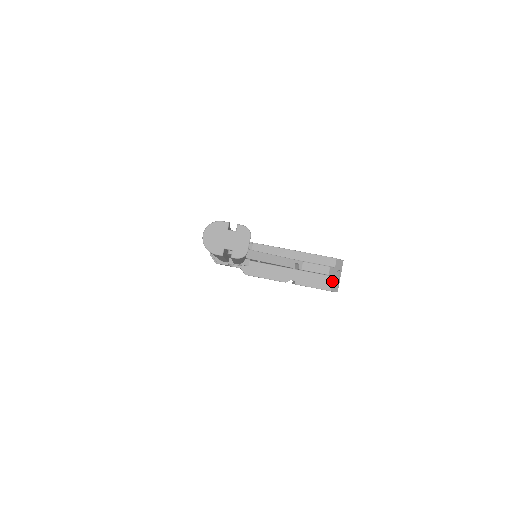
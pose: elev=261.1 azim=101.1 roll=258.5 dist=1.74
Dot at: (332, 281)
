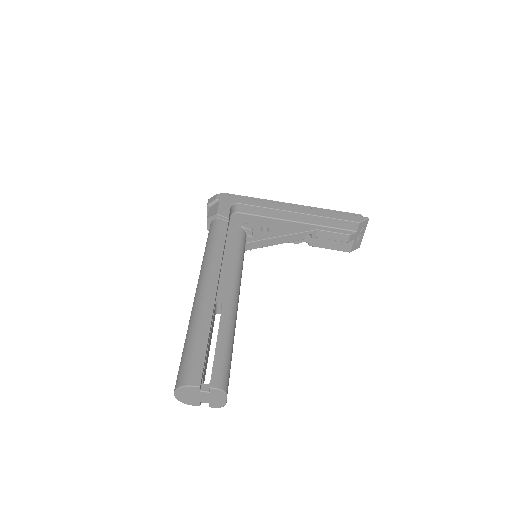
Dot at: (352, 244)
